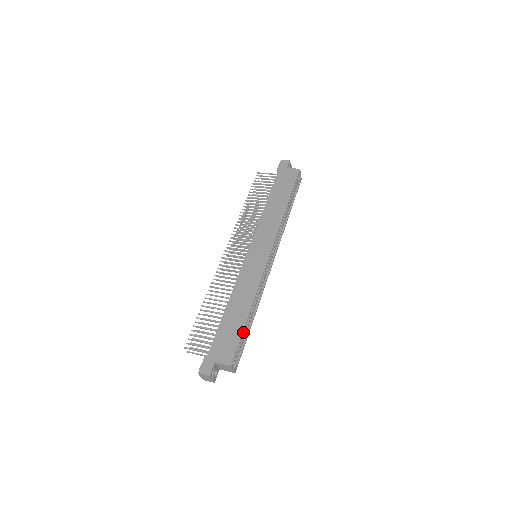
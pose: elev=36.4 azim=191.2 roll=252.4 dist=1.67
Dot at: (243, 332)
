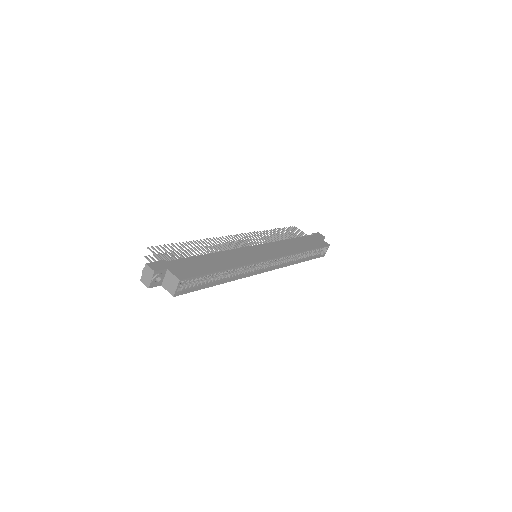
Dot at: (209, 274)
